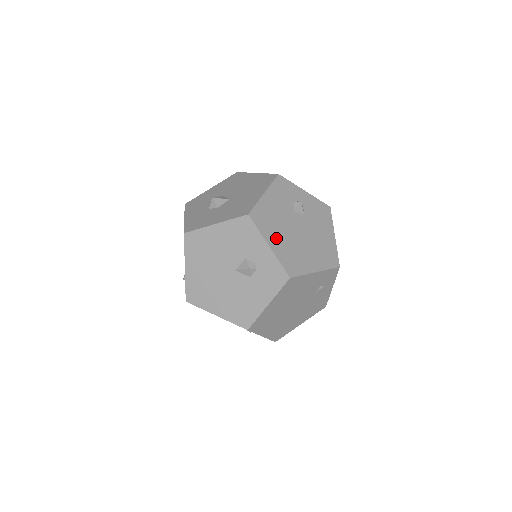
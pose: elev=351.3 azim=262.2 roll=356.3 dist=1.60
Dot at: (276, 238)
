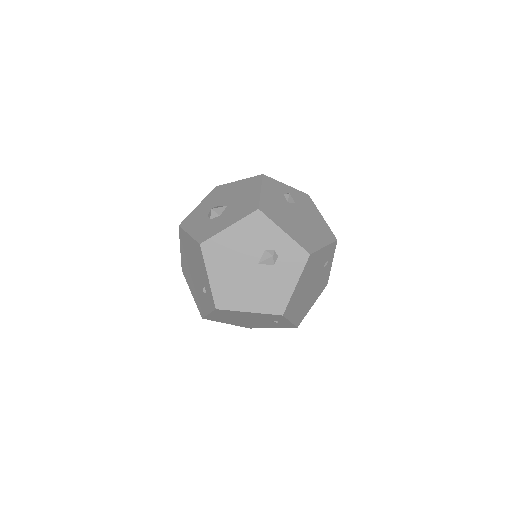
Dot at: (286, 225)
